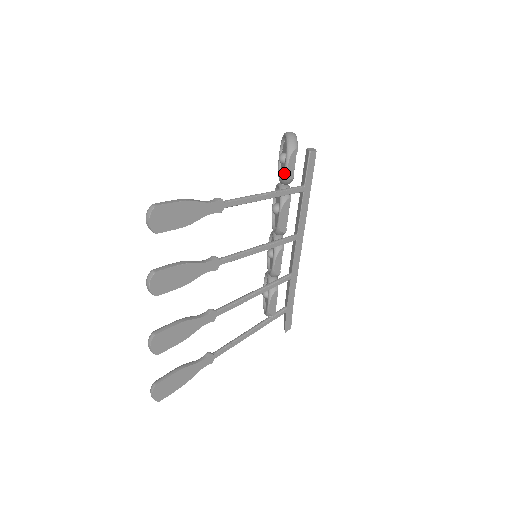
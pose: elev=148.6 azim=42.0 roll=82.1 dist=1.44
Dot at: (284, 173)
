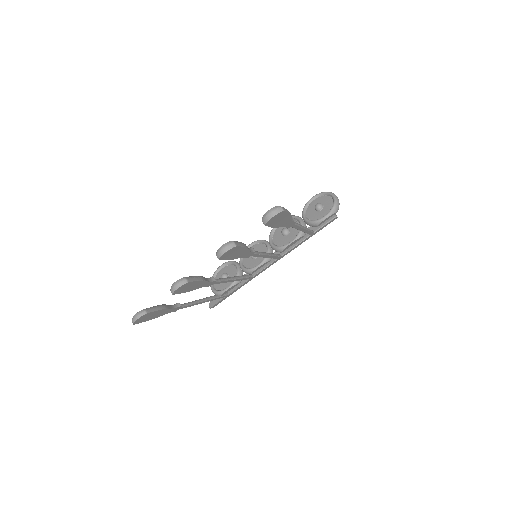
Dot at: (318, 220)
